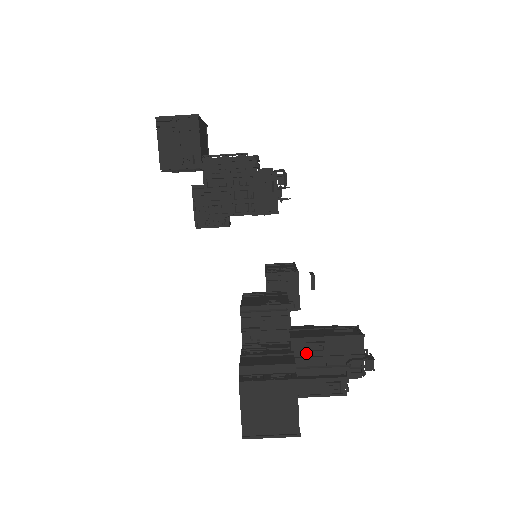
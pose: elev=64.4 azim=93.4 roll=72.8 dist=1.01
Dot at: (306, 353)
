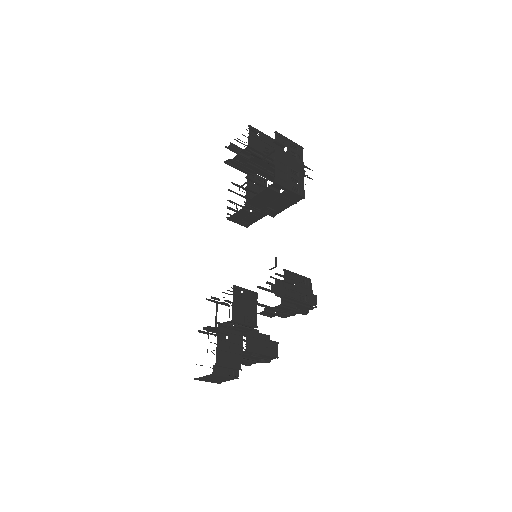
Dot at: (247, 353)
